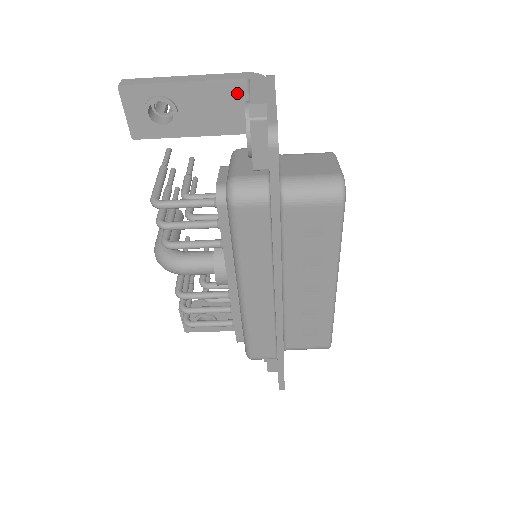
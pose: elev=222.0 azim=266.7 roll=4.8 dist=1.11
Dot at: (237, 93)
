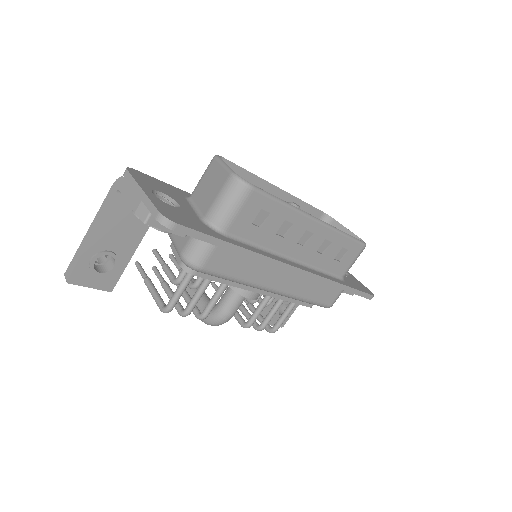
Dot at: (123, 203)
